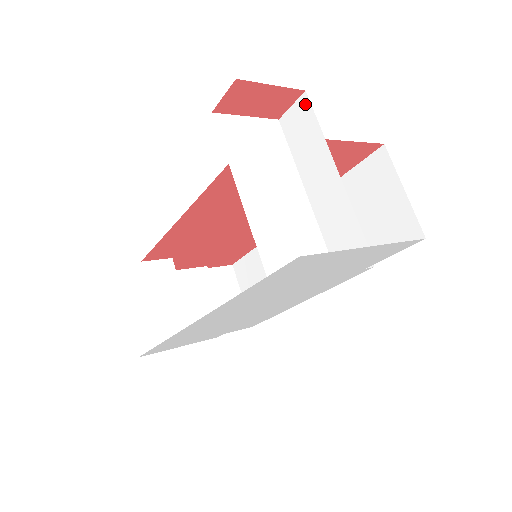
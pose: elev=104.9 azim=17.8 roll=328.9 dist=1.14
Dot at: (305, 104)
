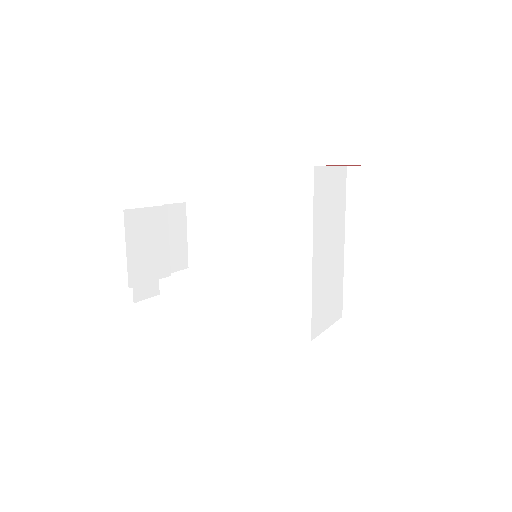
Dot at: (384, 176)
